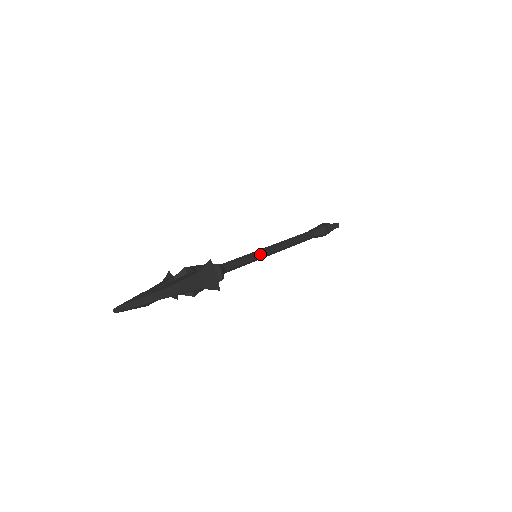
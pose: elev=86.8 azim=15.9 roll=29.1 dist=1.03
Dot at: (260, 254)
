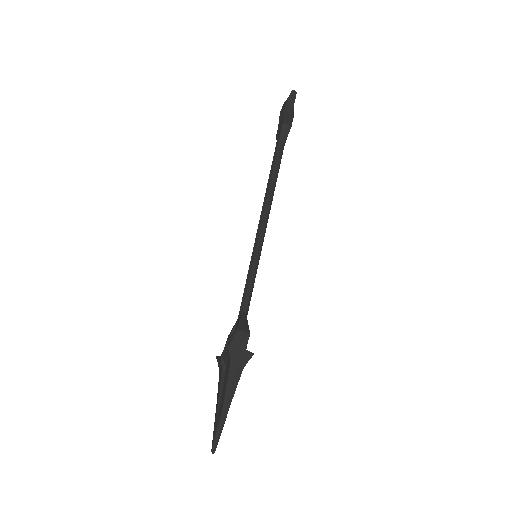
Dot at: (257, 252)
